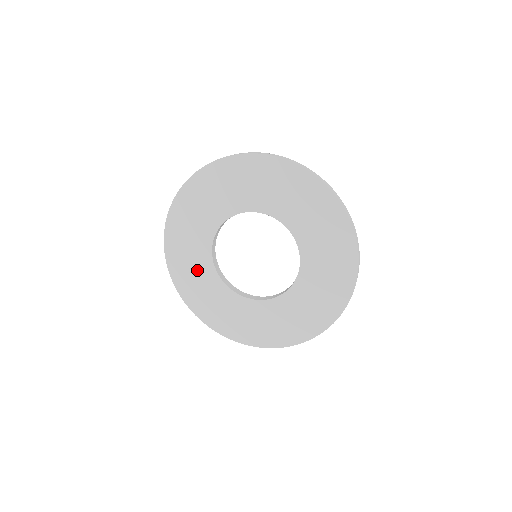
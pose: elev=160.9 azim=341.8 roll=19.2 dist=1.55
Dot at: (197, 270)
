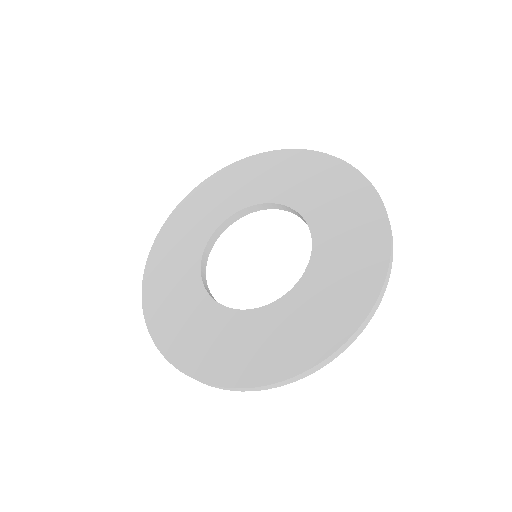
Dot at: (204, 328)
